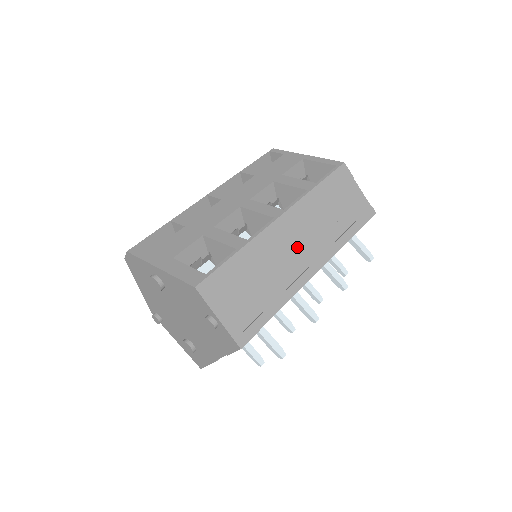
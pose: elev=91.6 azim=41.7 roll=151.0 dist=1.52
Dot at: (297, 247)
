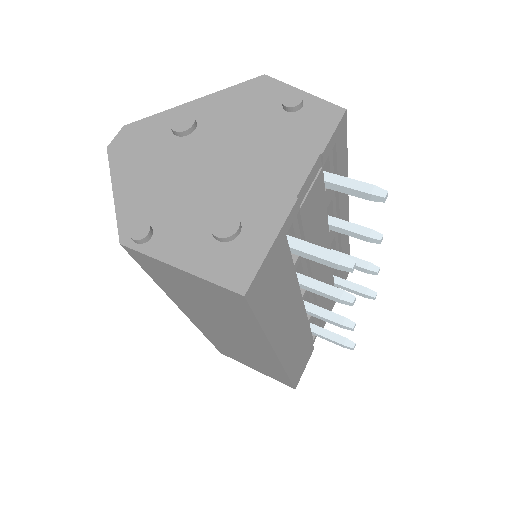
Dot at: occluded
